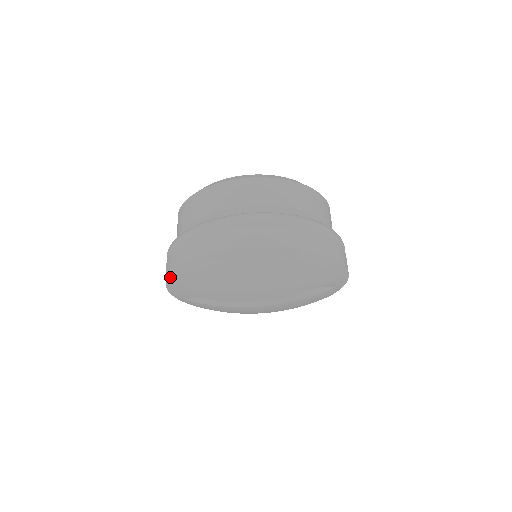
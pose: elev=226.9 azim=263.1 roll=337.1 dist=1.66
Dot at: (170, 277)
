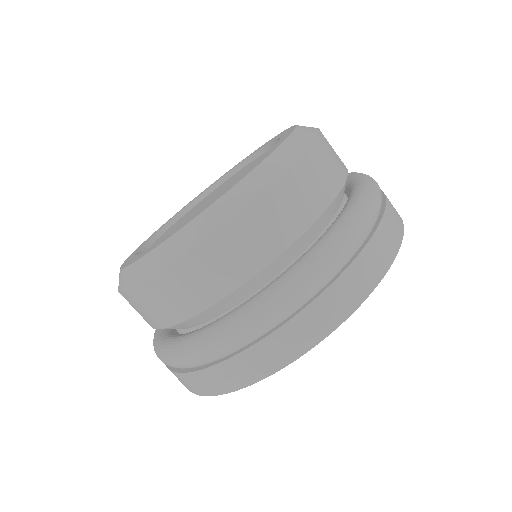
Dot at: occluded
